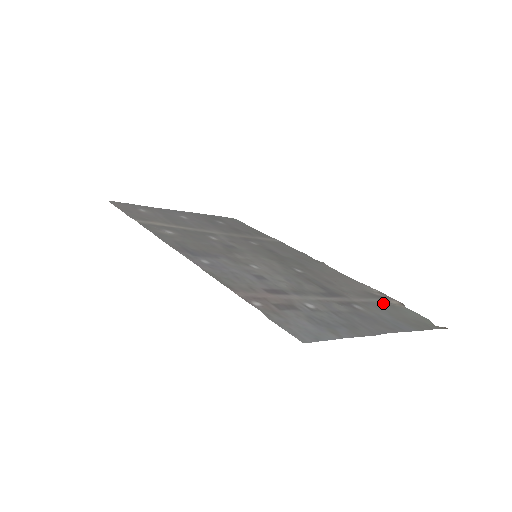
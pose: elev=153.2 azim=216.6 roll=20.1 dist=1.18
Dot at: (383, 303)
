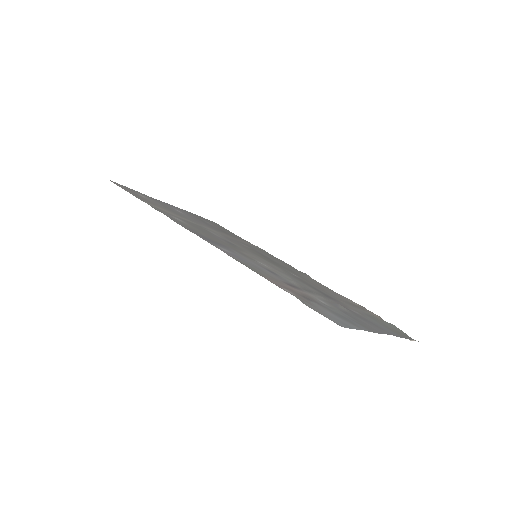
Dot at: (369, 313)
